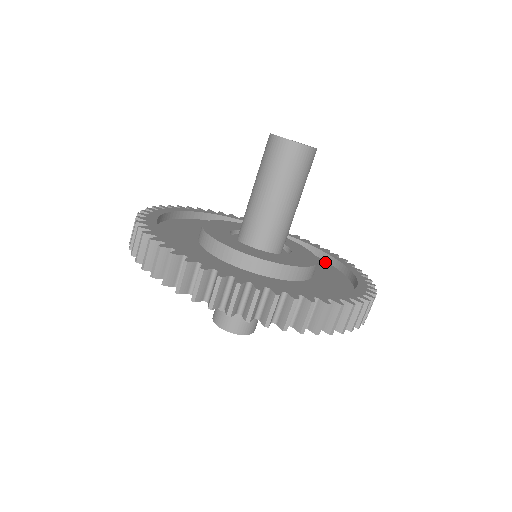
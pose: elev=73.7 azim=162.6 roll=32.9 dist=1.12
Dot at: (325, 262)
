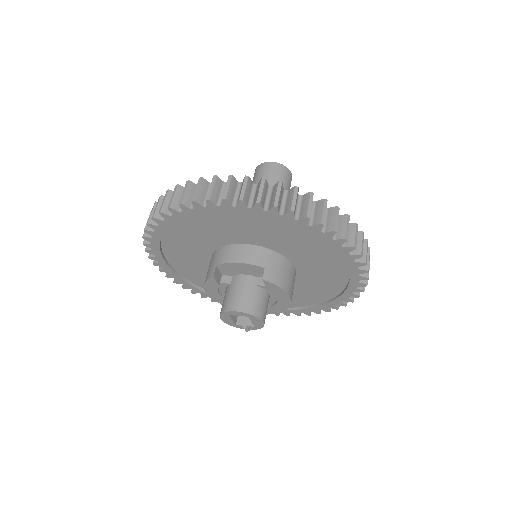
Dot at: occluded
